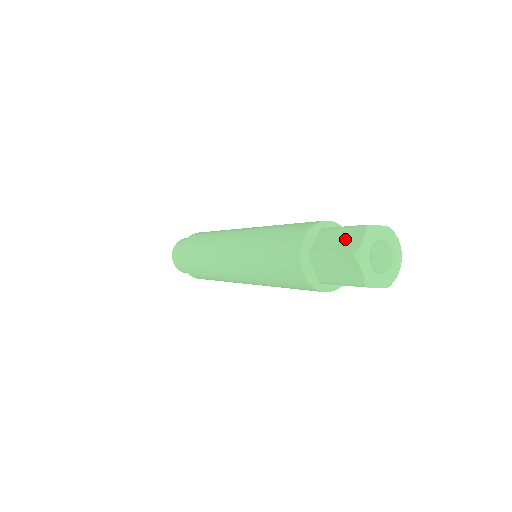
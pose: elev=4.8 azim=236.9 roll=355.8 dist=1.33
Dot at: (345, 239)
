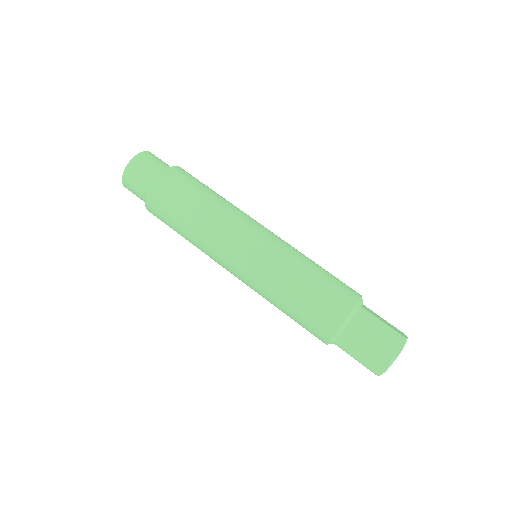
Dot at: (385, 339)
